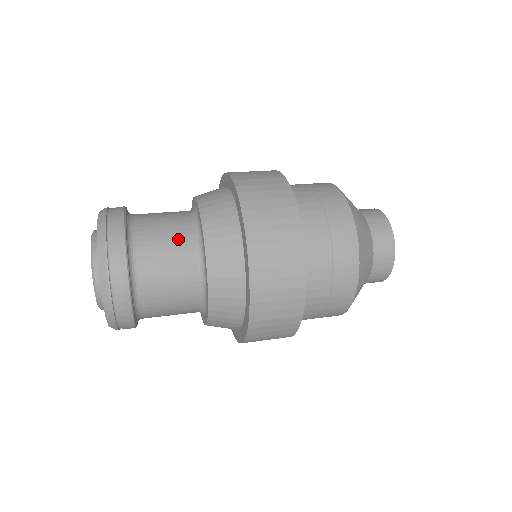
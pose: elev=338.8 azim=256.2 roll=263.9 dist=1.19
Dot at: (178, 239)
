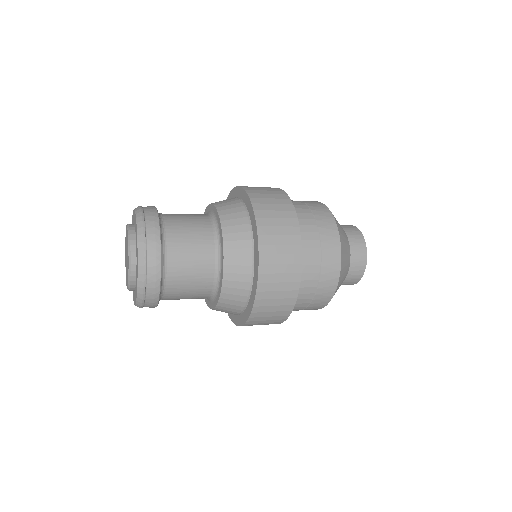
Dot at: (198, 221)
